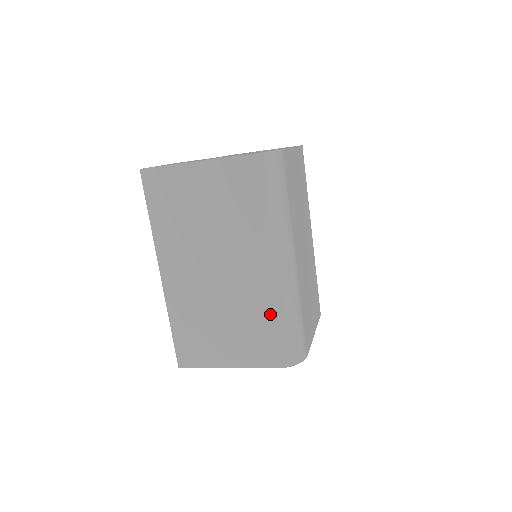
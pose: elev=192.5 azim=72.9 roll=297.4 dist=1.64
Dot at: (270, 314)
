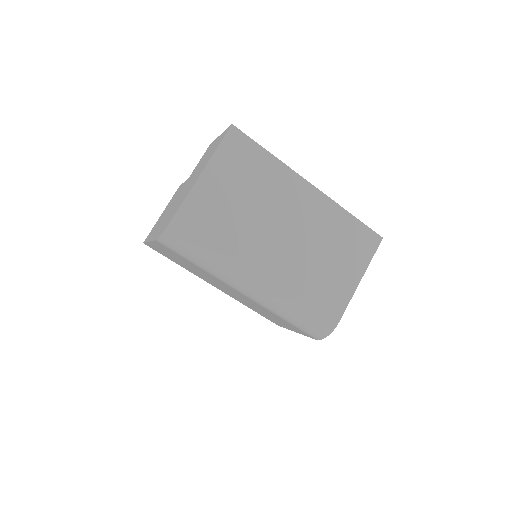
Dot at: (276, 315)
